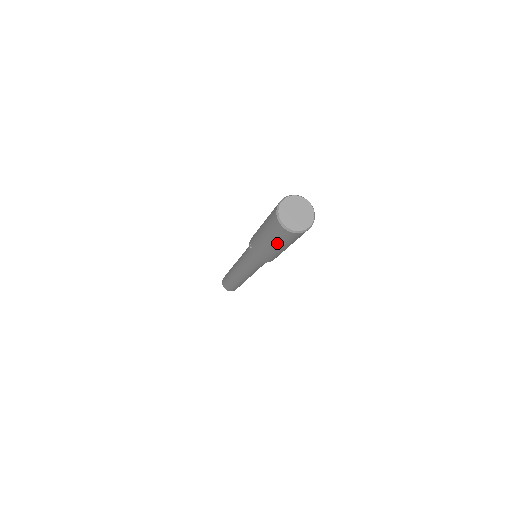
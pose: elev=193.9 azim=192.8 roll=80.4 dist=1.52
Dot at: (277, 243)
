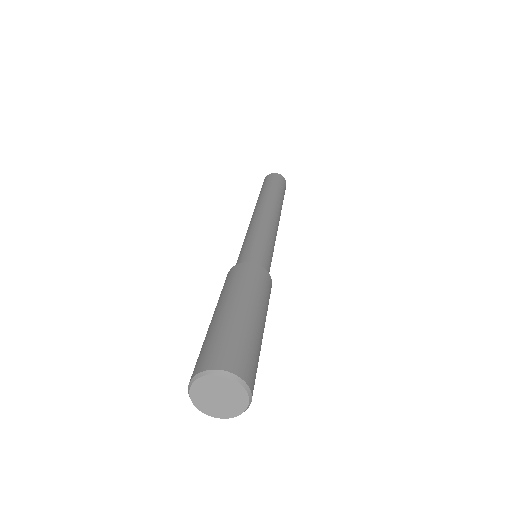
Dot at: occluded
